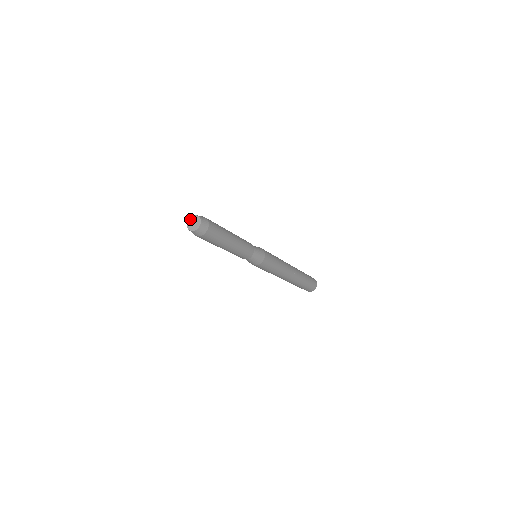
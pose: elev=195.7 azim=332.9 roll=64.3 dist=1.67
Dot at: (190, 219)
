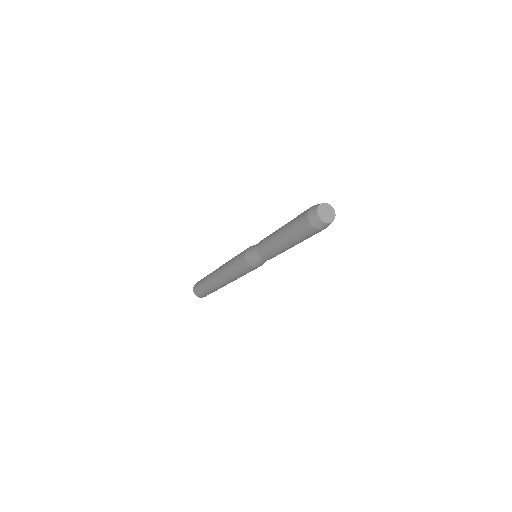
Dot at: (322, 206)
